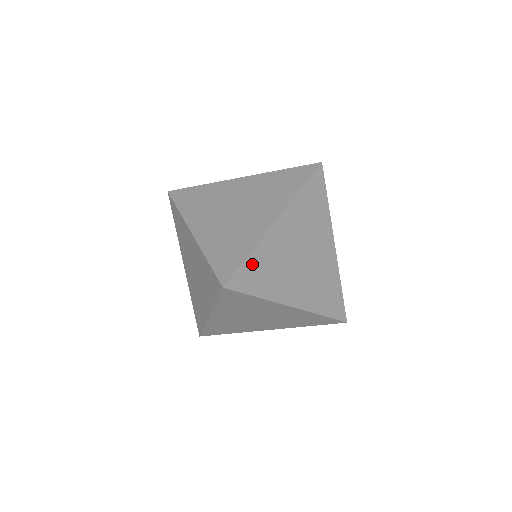
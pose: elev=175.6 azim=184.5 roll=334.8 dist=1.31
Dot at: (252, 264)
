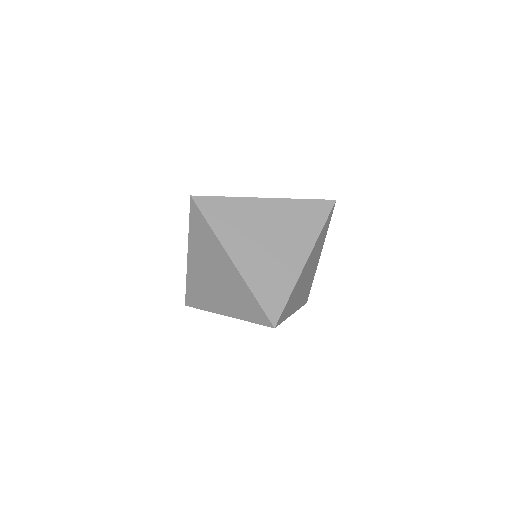
Dot at: (223, 204)
